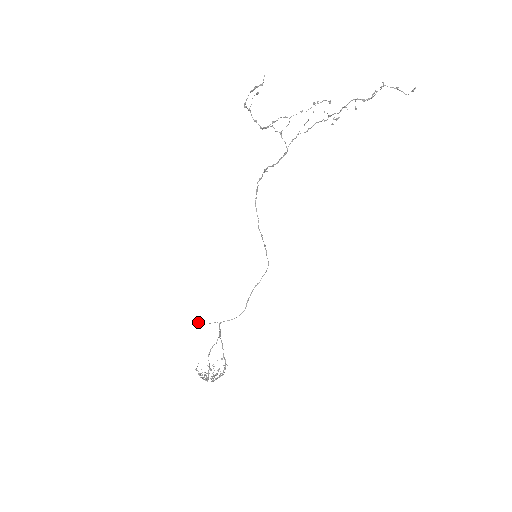
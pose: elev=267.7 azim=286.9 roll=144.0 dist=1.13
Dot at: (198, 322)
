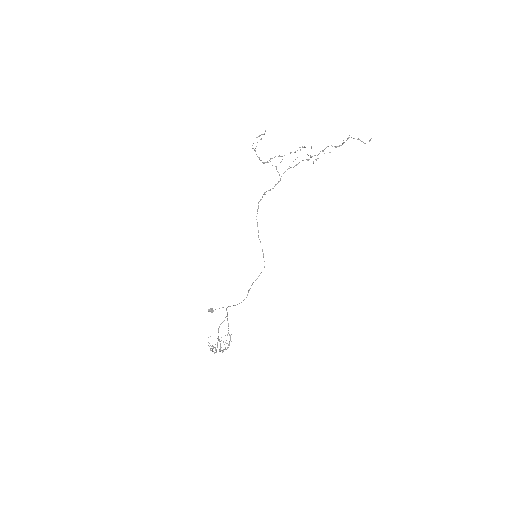
Dot at: (210, 309)
